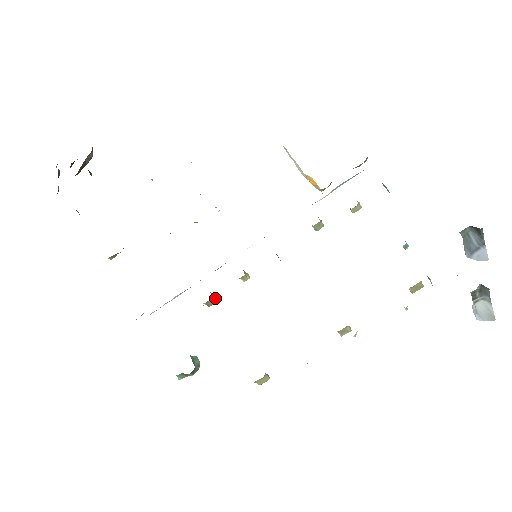
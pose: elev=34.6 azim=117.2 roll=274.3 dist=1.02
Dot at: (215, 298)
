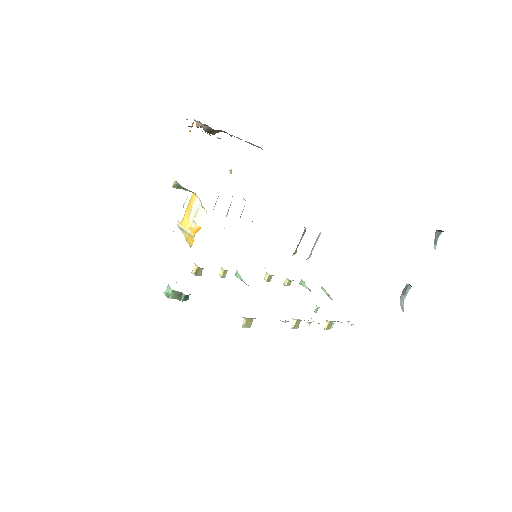
Dot at: (201, 272)
